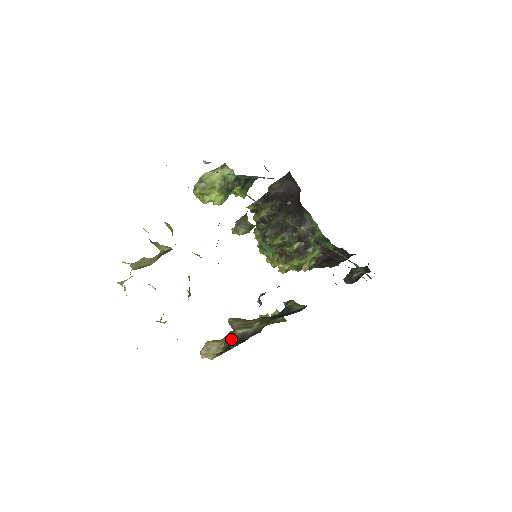
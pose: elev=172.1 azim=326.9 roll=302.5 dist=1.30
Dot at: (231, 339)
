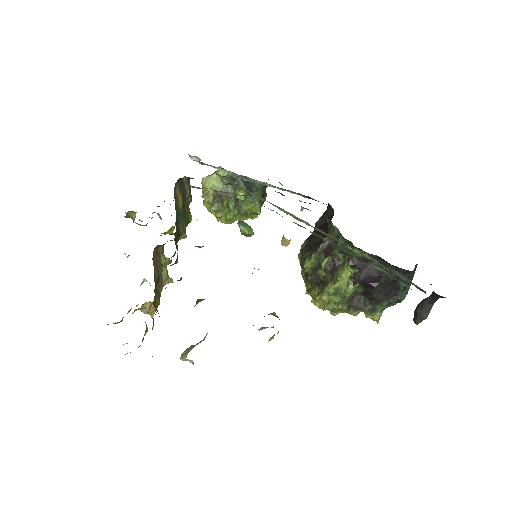
Dot at: occluded
